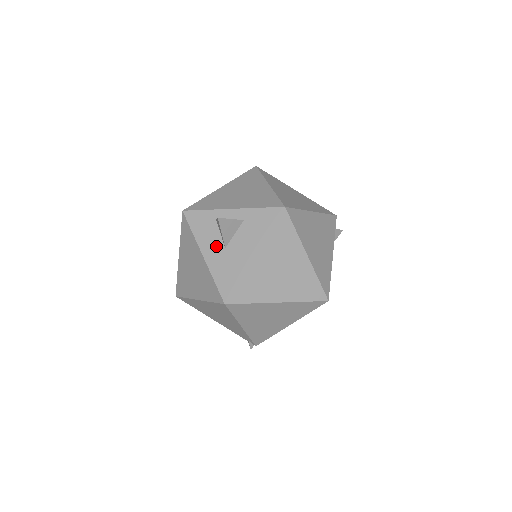
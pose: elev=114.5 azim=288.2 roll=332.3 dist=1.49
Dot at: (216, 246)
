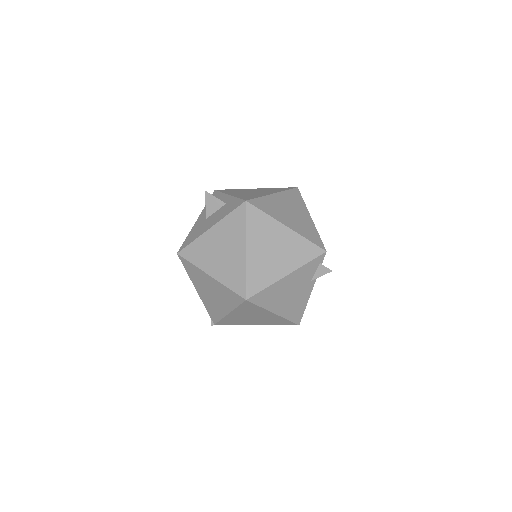
Dot at: (205, 216)
